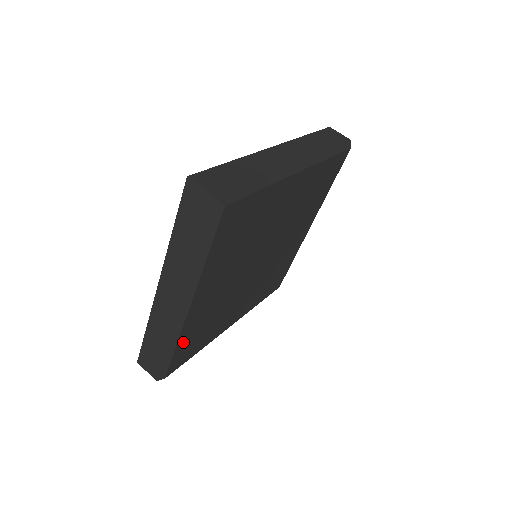
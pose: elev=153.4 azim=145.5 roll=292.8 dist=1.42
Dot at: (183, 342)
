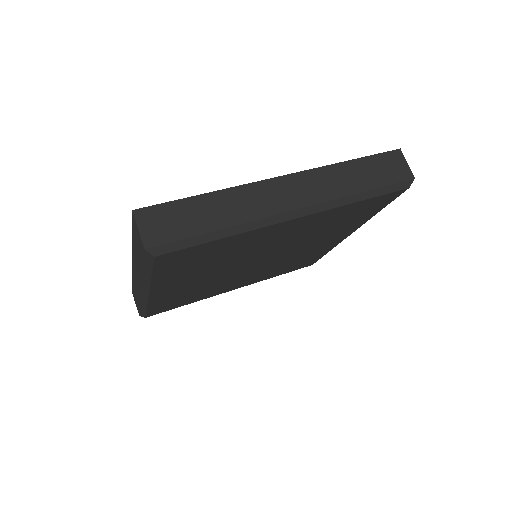
Dot at: (157, 305)
